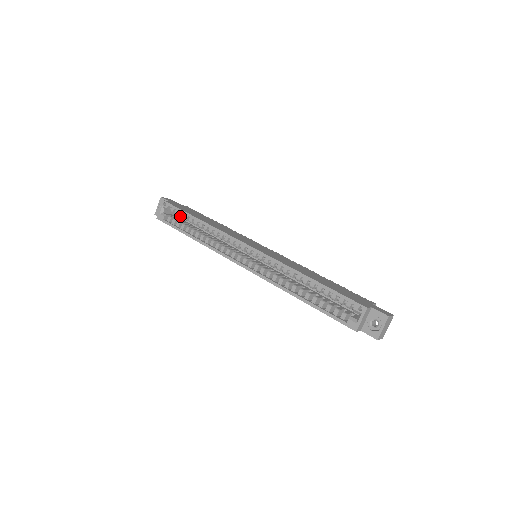
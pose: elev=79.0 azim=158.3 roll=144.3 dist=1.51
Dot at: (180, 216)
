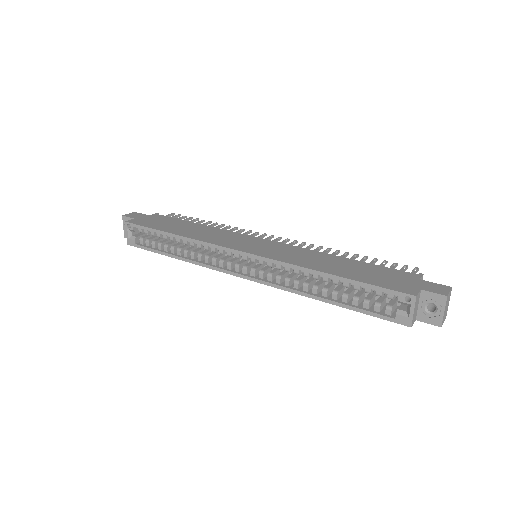
Dot at: occluded
